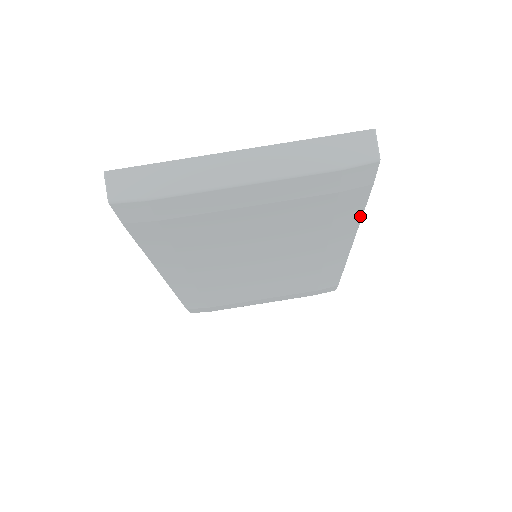
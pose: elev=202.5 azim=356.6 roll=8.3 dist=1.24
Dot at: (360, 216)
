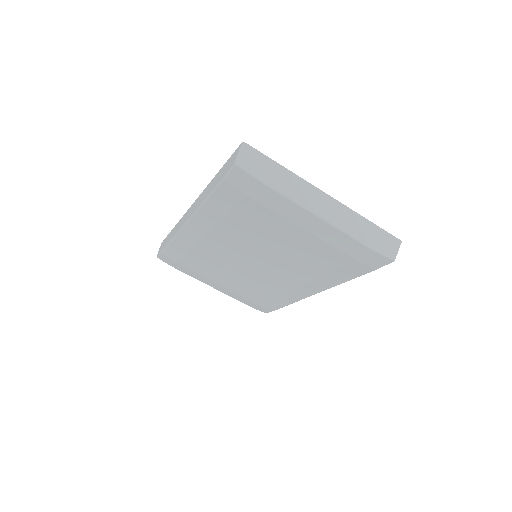
Dot at: (346, 281)
